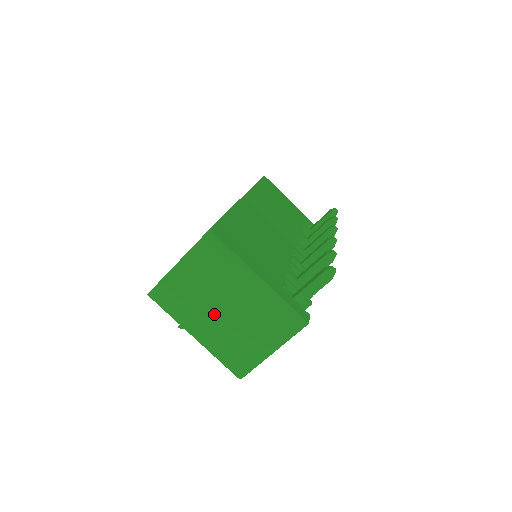
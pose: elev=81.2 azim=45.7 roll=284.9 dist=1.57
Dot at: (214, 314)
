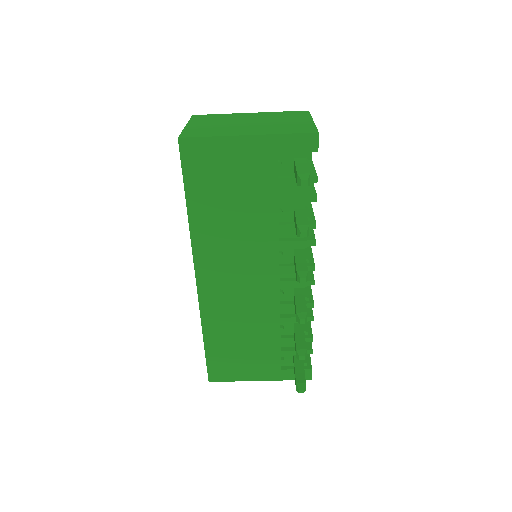
Dot at: occluded
